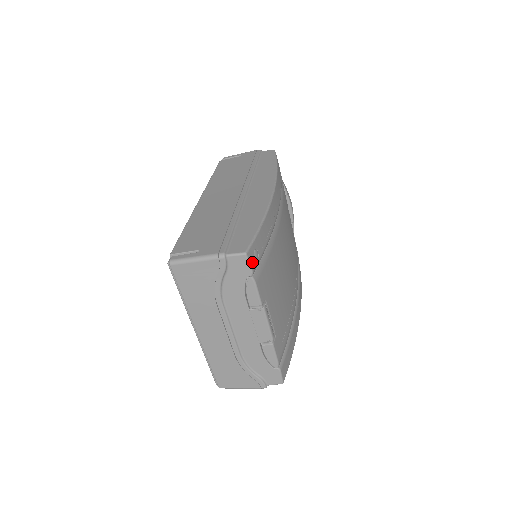
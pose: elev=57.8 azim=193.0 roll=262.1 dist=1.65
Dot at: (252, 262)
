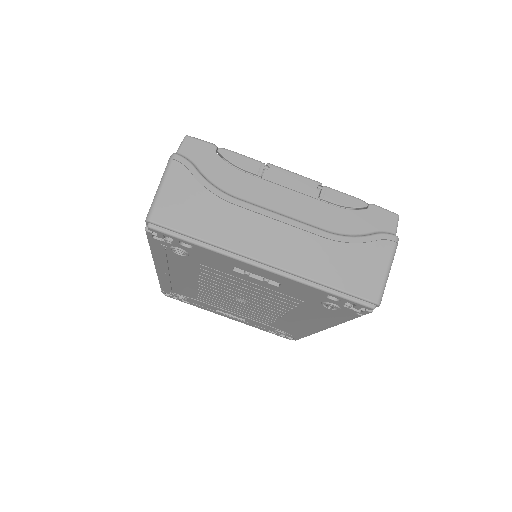
Dot at: occluded
